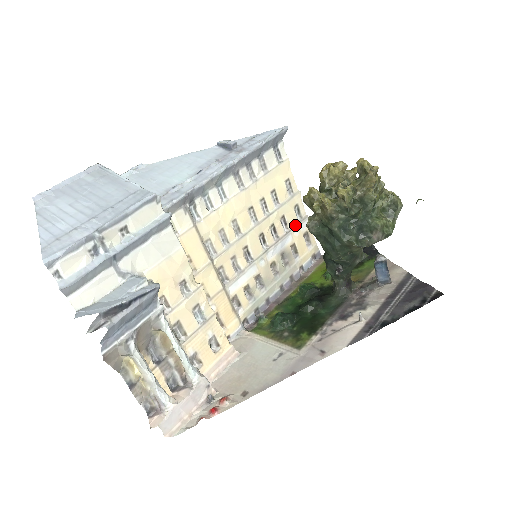
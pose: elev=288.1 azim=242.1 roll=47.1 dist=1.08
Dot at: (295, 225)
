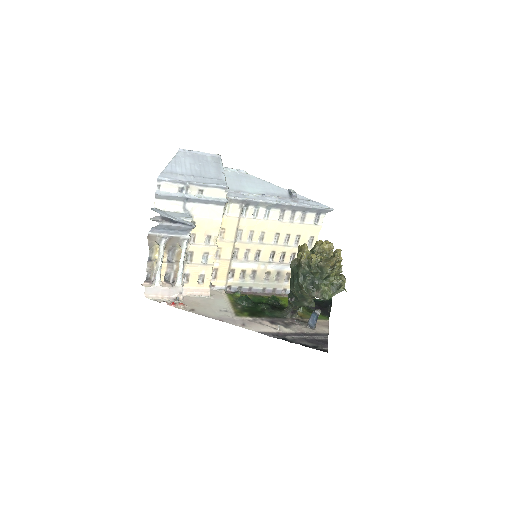
Dot at: occluded
